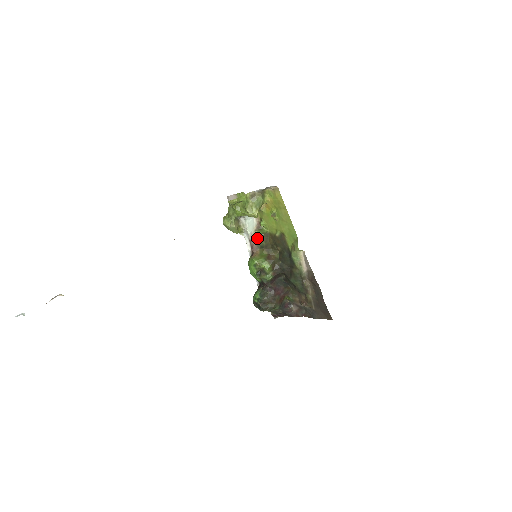
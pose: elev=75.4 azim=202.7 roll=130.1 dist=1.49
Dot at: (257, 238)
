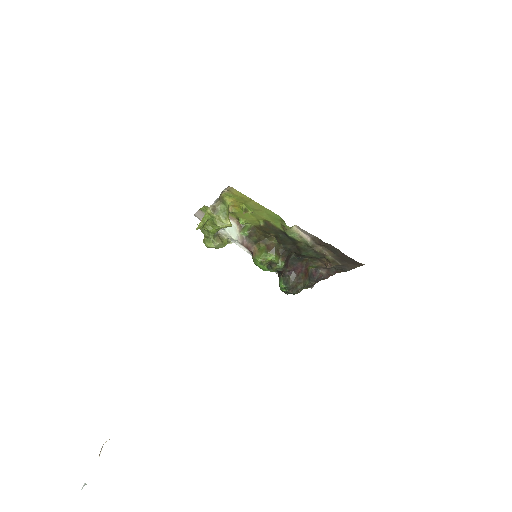
Dot at: (246, 237)
